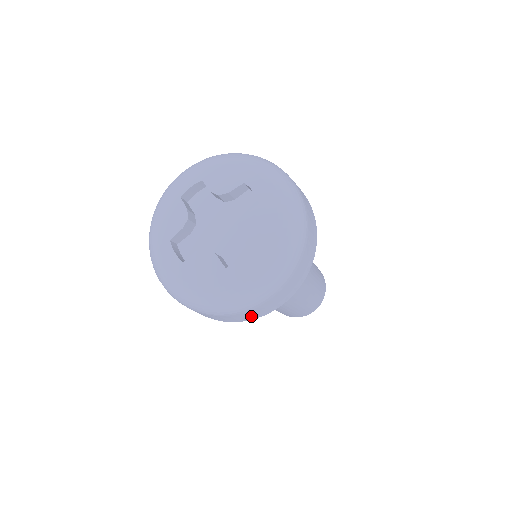
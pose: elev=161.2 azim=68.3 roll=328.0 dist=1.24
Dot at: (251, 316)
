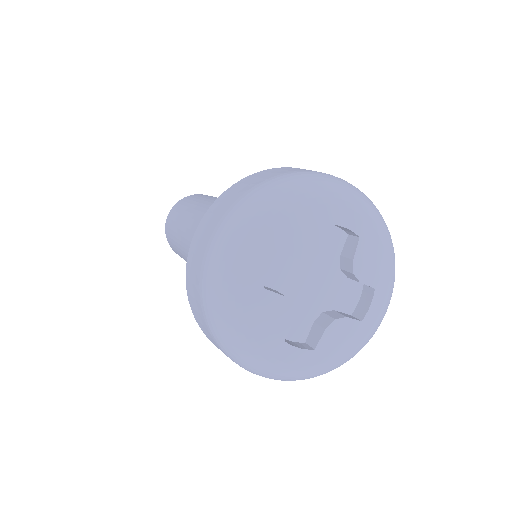
Dot at: occluded
